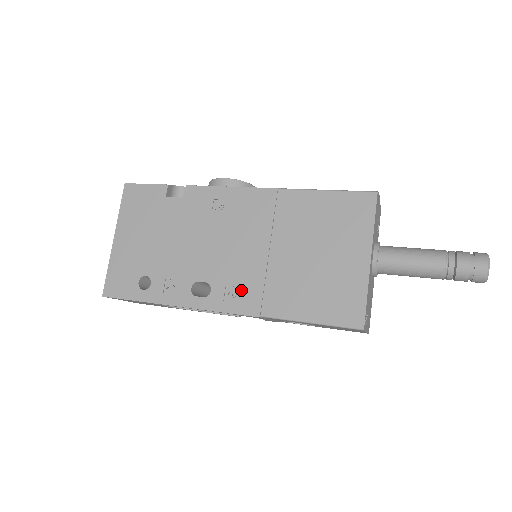
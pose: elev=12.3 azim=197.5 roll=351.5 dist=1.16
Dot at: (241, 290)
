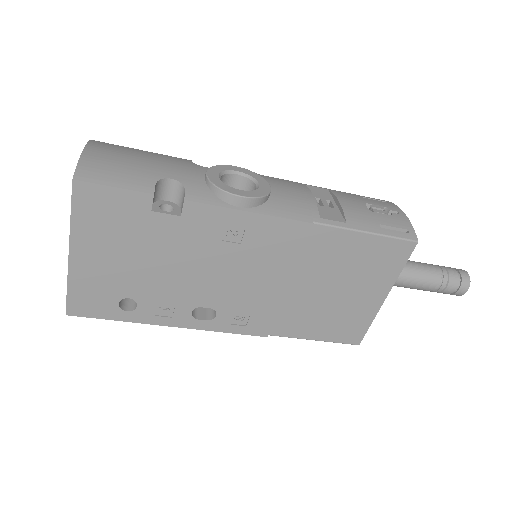
Dot at: (251, 317)
